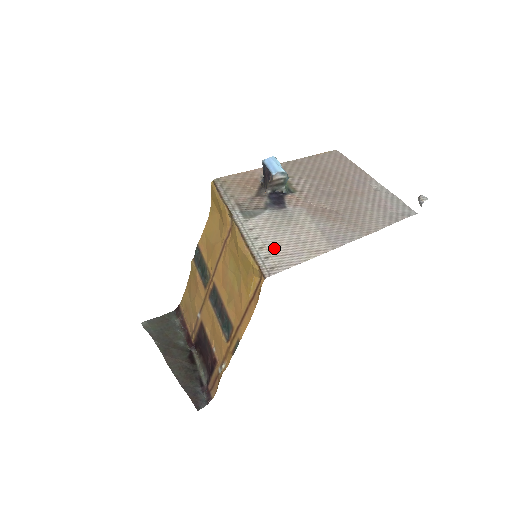
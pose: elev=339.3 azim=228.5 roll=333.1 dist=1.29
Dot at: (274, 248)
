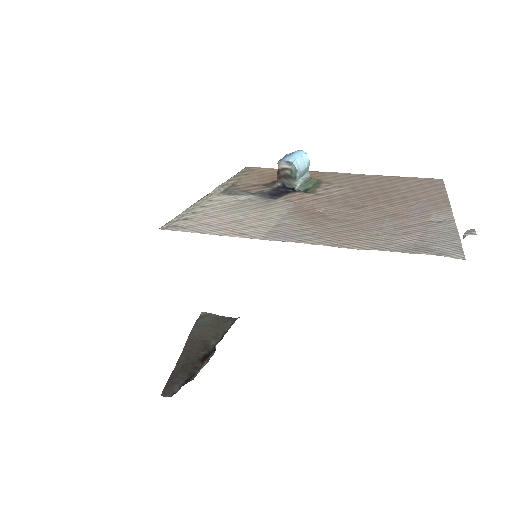
Dot at: (205, 217)
